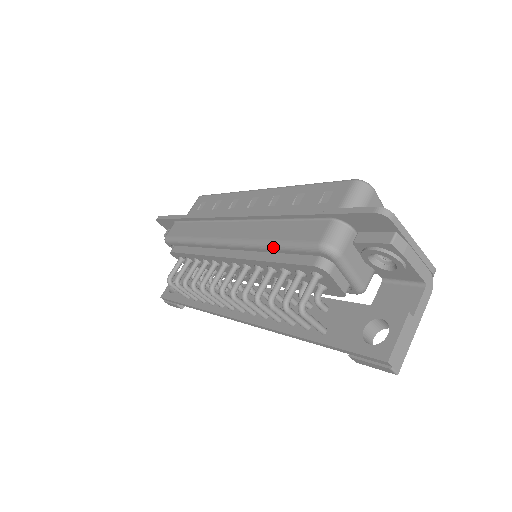
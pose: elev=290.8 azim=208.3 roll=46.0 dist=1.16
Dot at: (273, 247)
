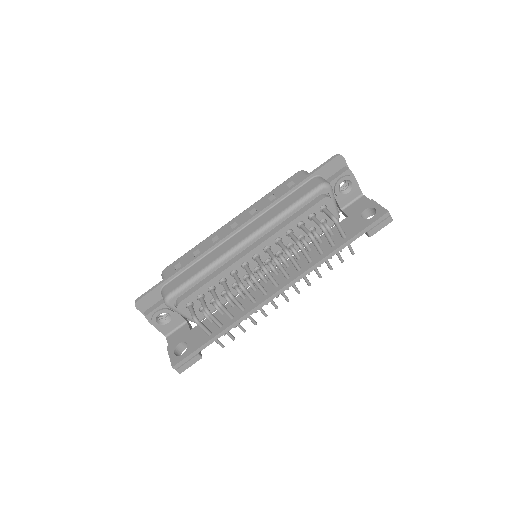
Dot at: (290, 210)
